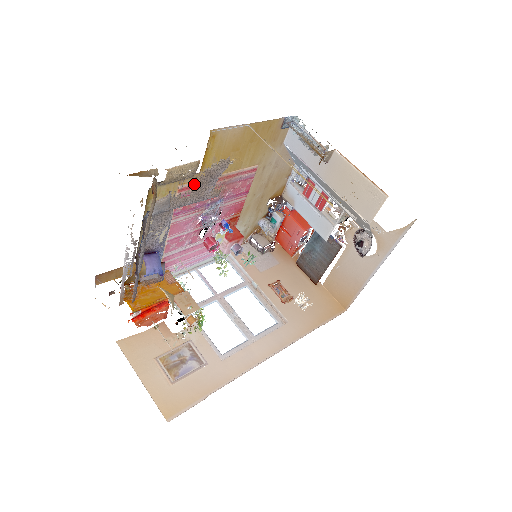
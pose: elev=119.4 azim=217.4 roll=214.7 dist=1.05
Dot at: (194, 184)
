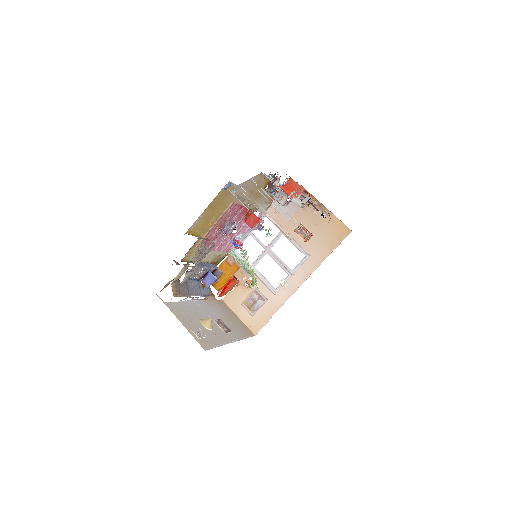
Dot at: (195, 260)
